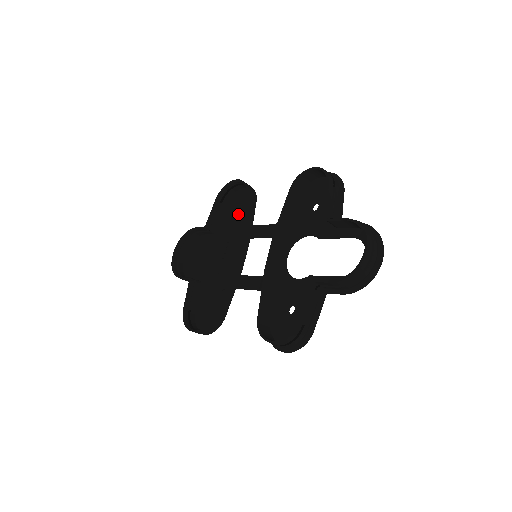
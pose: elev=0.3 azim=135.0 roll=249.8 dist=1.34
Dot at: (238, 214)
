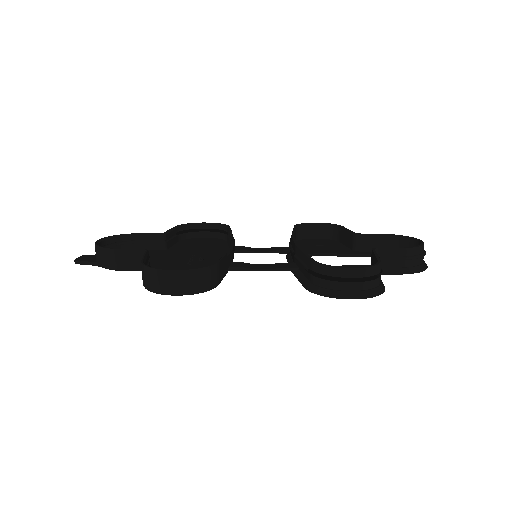
Dot at: (204, 244)
